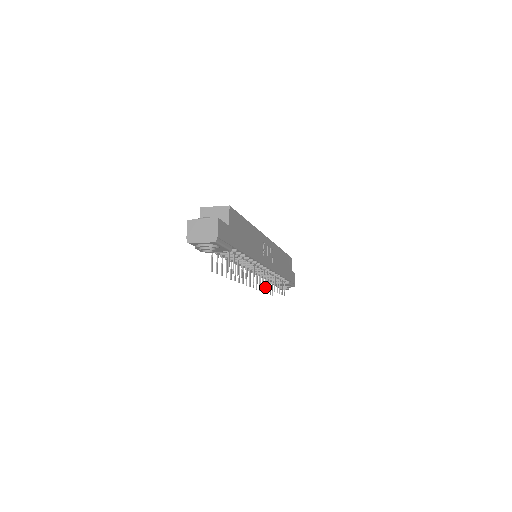
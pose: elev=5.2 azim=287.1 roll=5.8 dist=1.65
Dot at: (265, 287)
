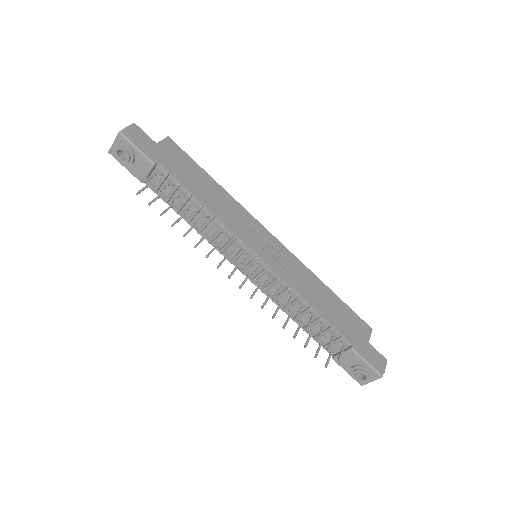
Dot at: (296, 332)
